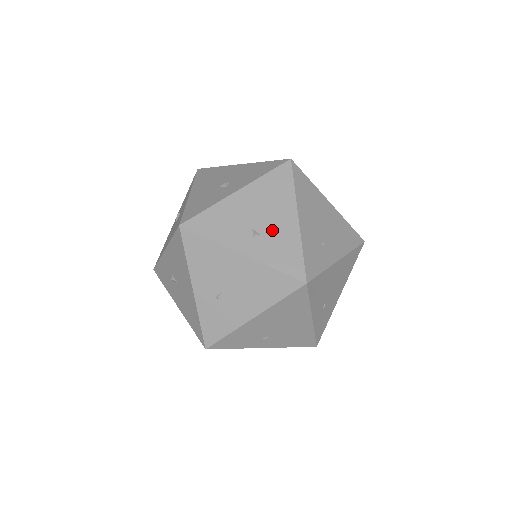
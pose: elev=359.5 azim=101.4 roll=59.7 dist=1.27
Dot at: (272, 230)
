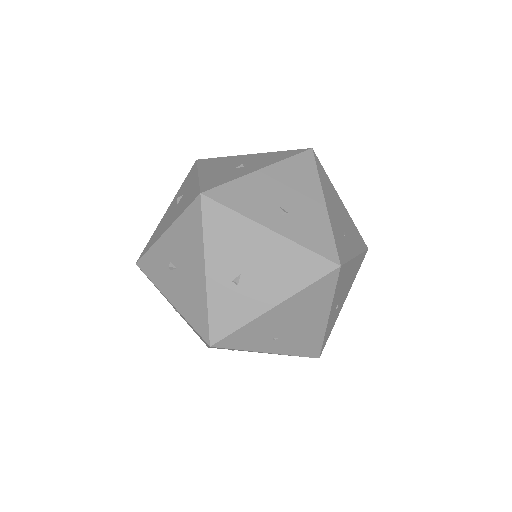
Dot at: (300, 210)
